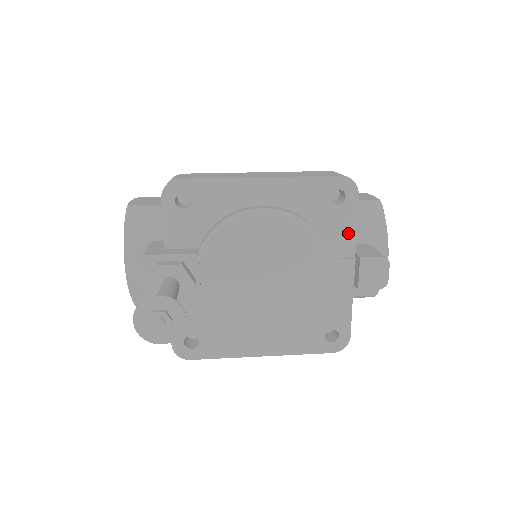
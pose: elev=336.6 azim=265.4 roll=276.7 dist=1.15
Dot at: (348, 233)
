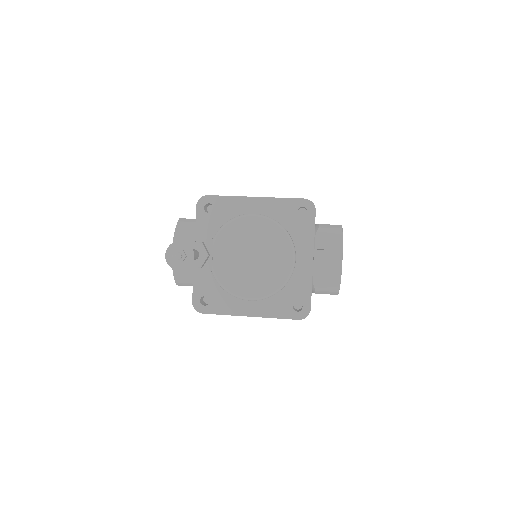
Dot at: (309, 235)
